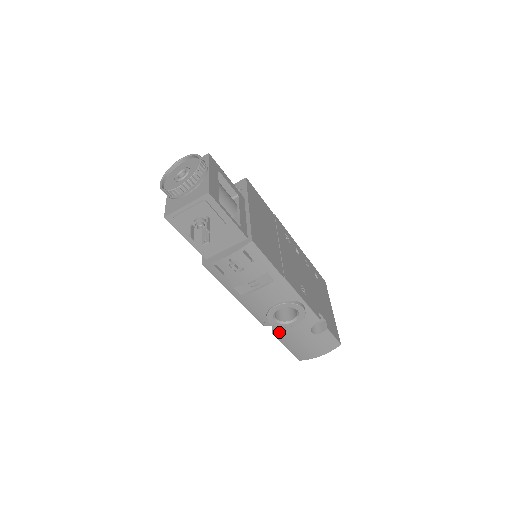
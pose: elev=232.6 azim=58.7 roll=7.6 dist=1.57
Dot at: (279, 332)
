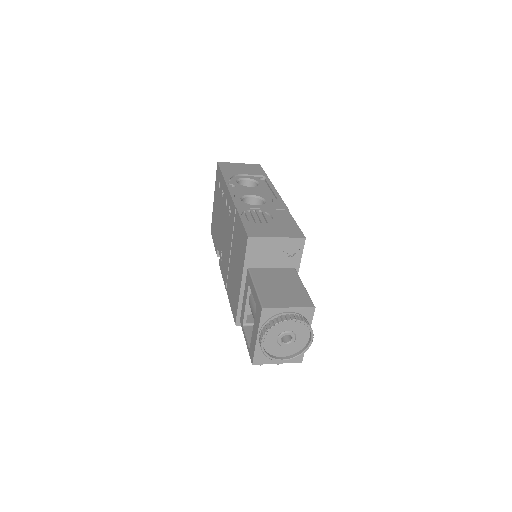
Dot at: occluded
